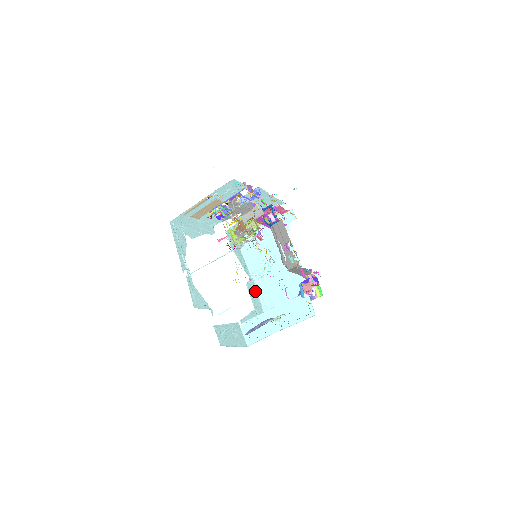
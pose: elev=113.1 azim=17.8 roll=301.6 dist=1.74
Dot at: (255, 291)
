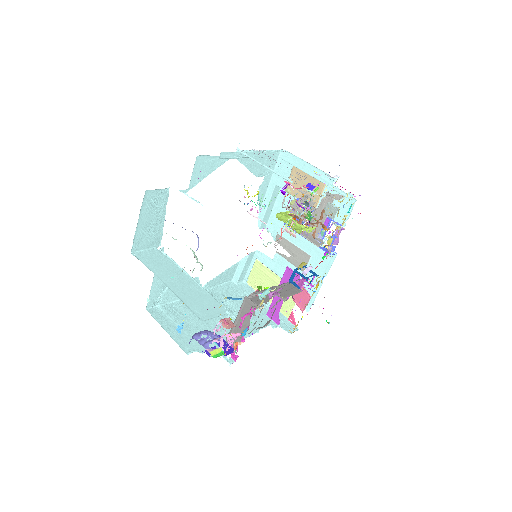
Dot at: occluded
